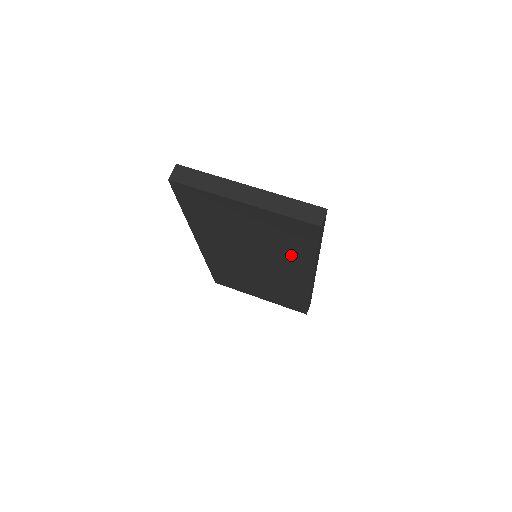
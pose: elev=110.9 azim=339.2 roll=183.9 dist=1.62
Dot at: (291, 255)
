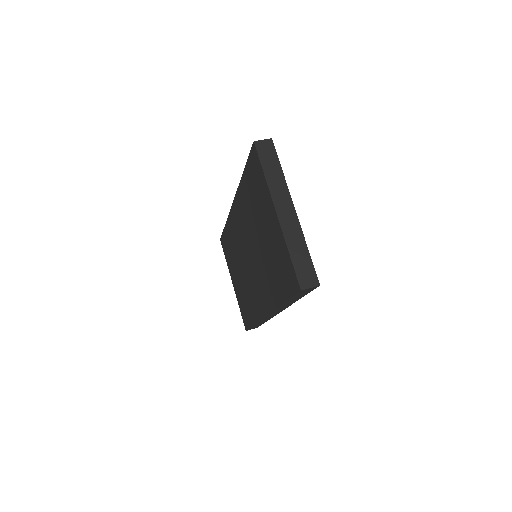
Dot at: (271, 283)
